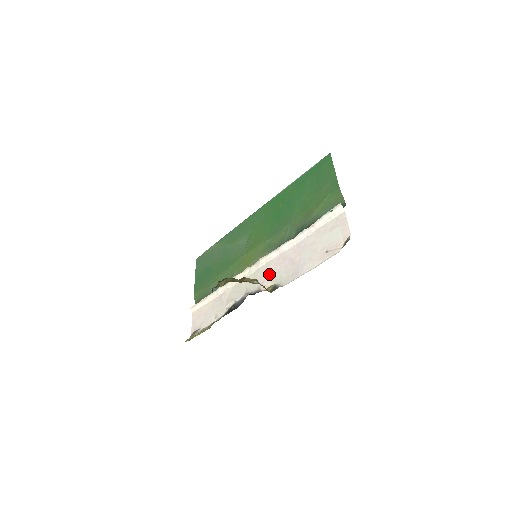
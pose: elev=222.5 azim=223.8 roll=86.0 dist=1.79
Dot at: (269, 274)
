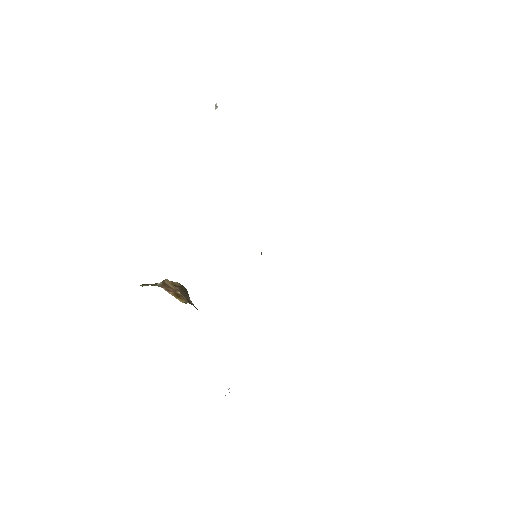
Dot at: occluded
